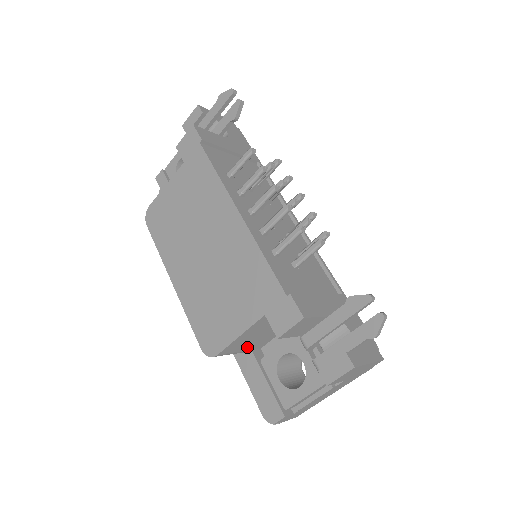
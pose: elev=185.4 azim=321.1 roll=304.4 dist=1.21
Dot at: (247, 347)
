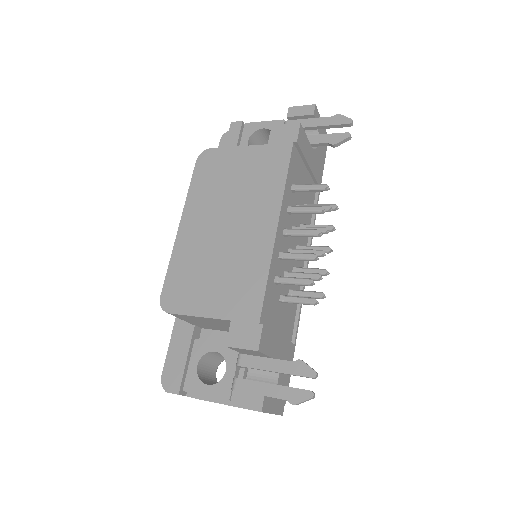
Dot at: (194, 322)
